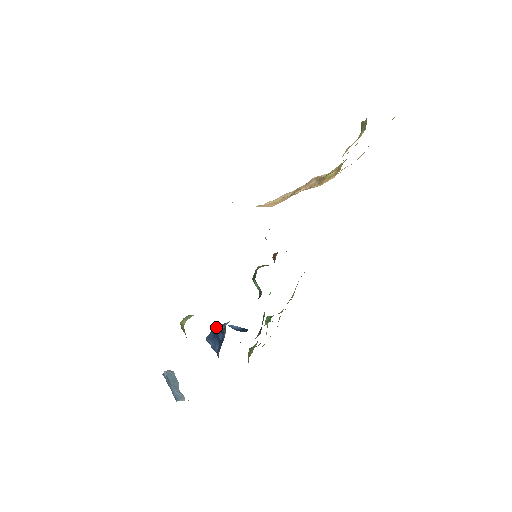
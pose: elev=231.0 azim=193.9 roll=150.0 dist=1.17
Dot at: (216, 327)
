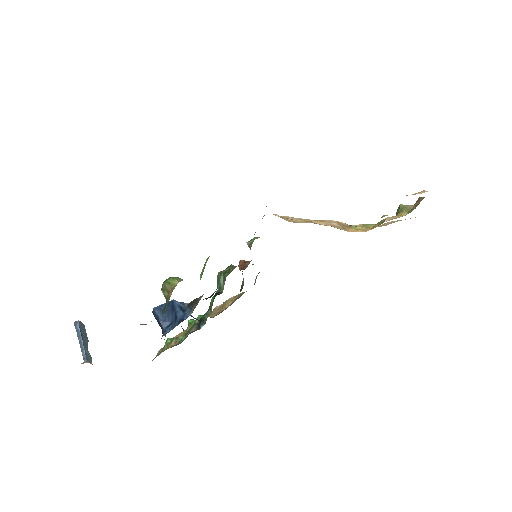
Dot at: (173, 302)
